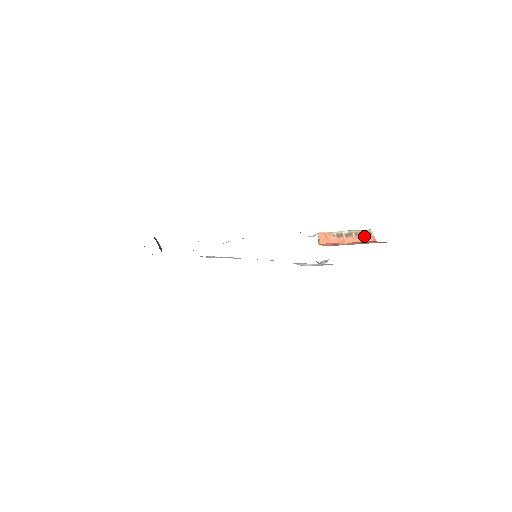
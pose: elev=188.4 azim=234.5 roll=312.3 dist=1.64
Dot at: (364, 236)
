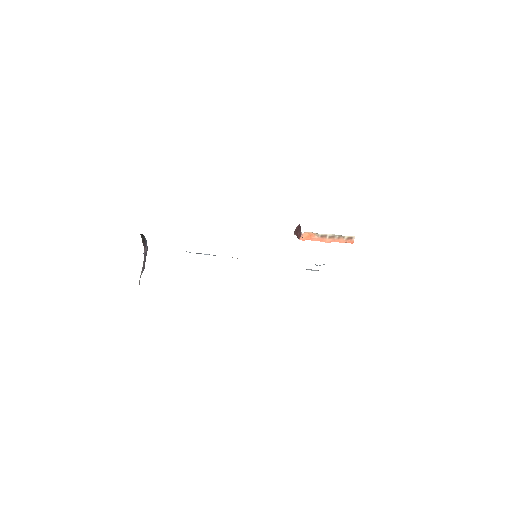
Dot at: (345, 239)
